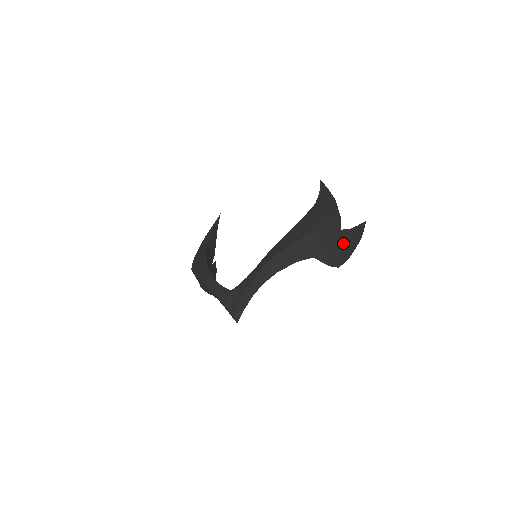
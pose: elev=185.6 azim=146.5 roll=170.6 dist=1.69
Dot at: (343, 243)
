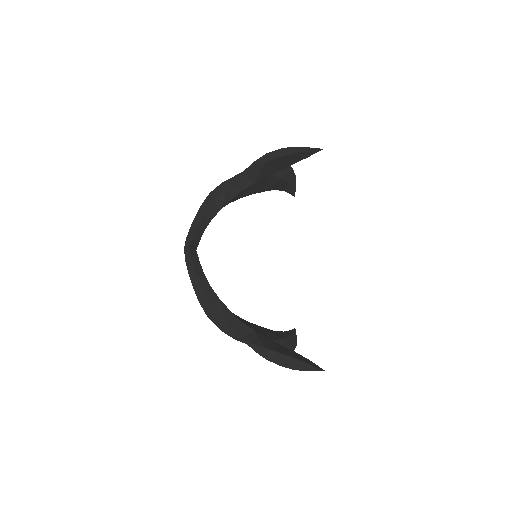
Dot at: occluded
